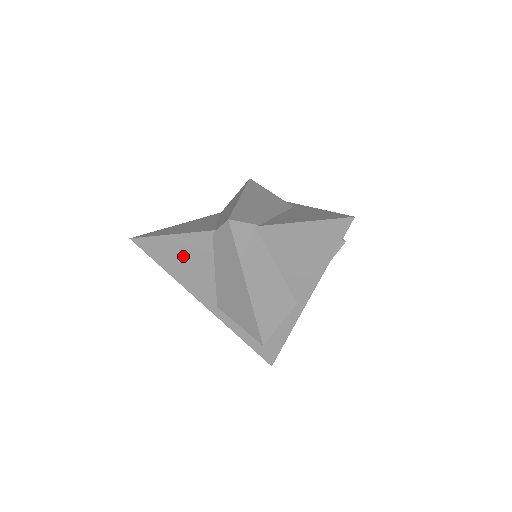
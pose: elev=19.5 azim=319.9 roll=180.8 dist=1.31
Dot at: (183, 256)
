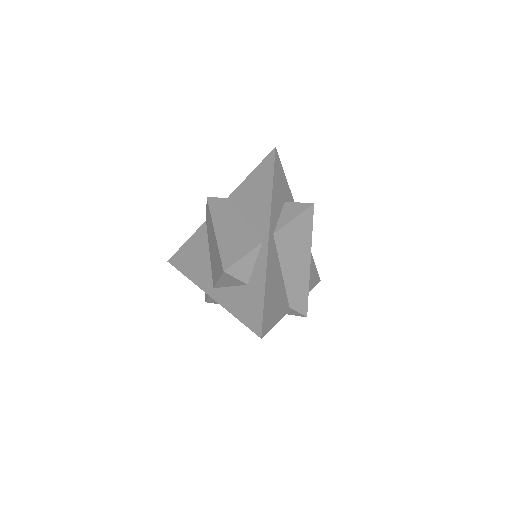
Dot at: (193, 254)
